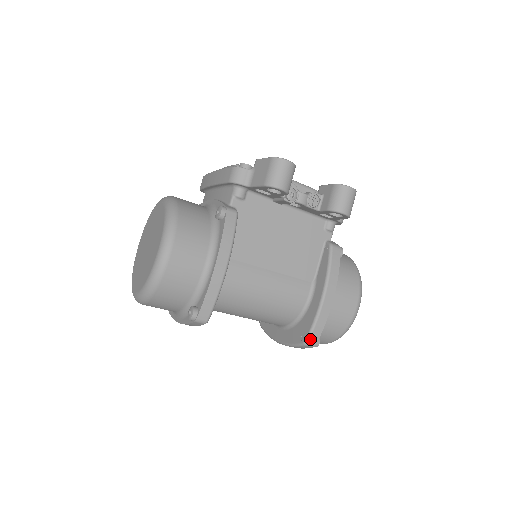
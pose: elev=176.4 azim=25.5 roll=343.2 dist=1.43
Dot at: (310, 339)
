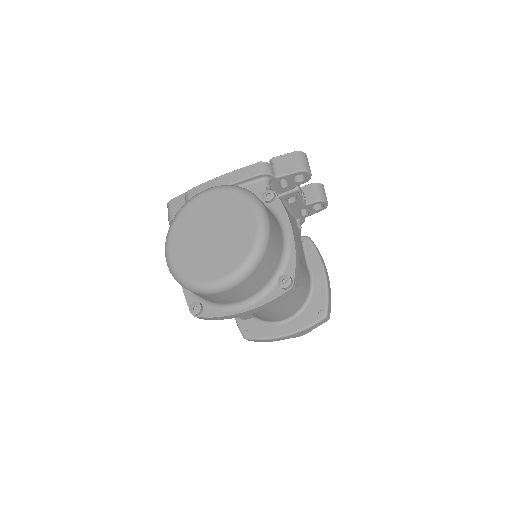
Dot at: (328, 311)
